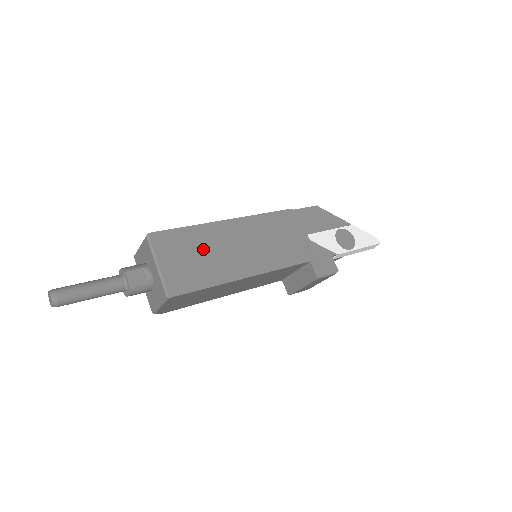
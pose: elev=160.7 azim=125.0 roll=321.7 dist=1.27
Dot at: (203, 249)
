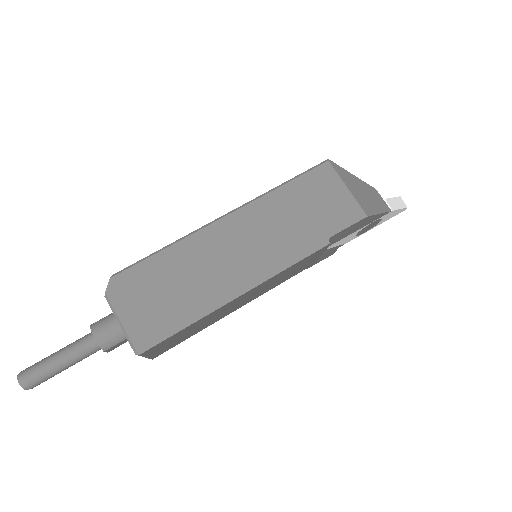
Dot at: (198, 326)
